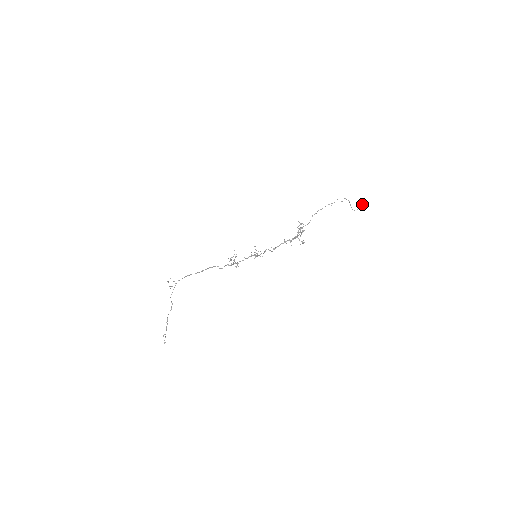
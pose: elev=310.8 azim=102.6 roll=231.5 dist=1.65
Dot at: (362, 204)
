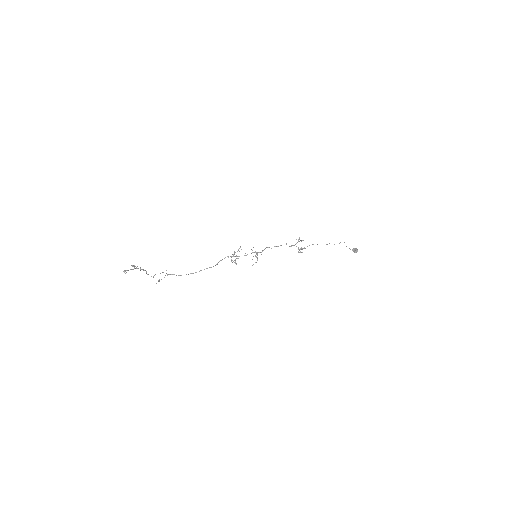
Dot at: (355, 248)
